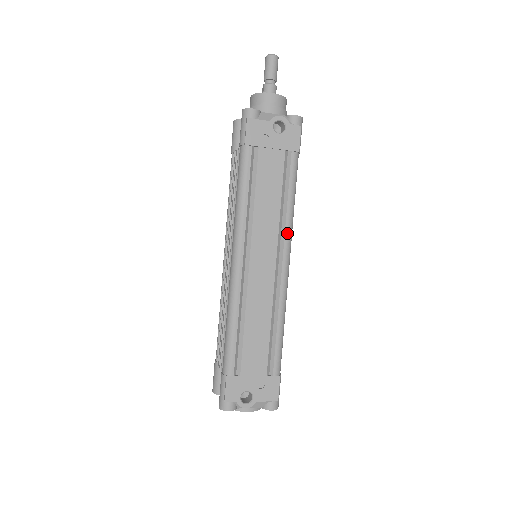
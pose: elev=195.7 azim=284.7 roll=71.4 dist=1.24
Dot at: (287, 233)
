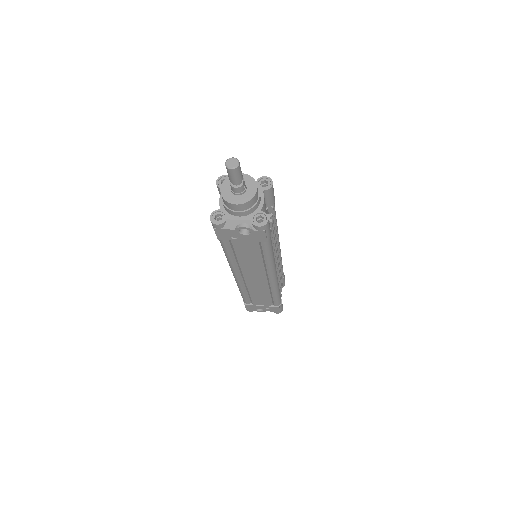
Dot at: (269, 270)
